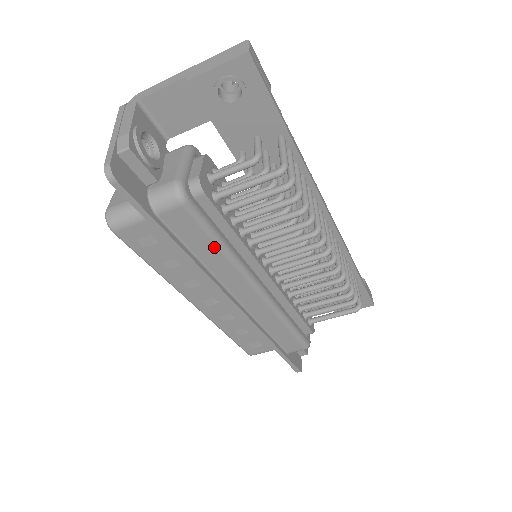
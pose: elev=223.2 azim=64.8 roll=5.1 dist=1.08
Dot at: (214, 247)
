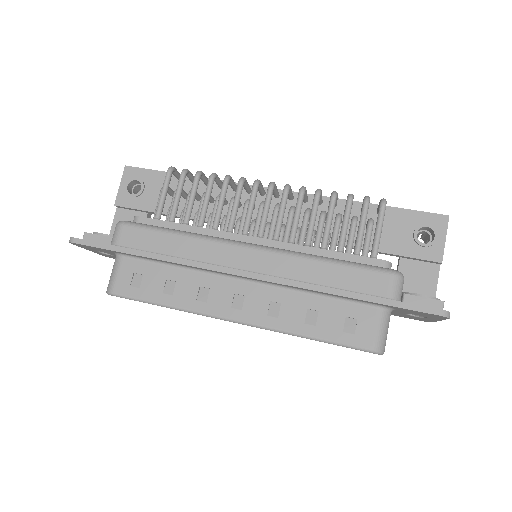
Dot at: (171, 237)
